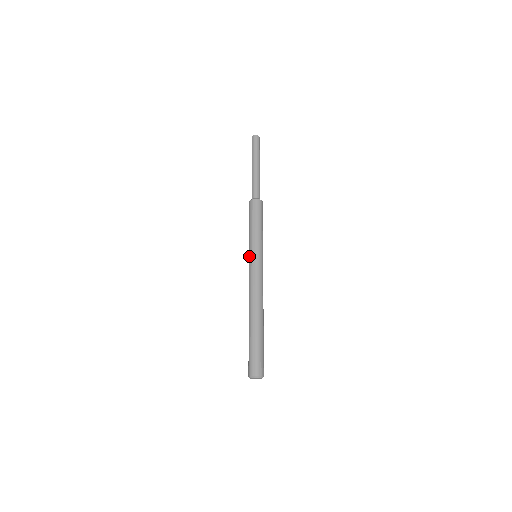
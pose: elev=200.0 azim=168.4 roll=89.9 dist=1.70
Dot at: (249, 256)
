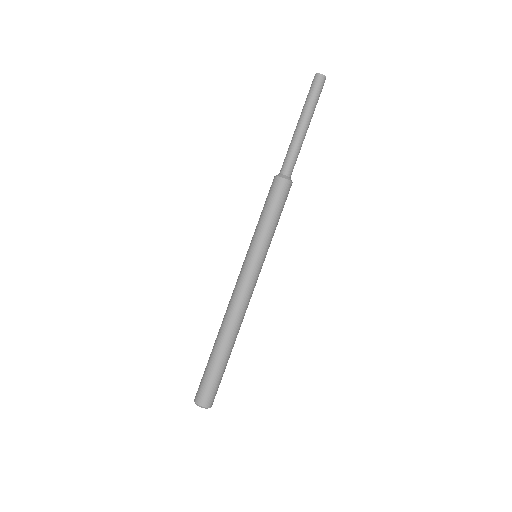
Dot at: (247, 255)
